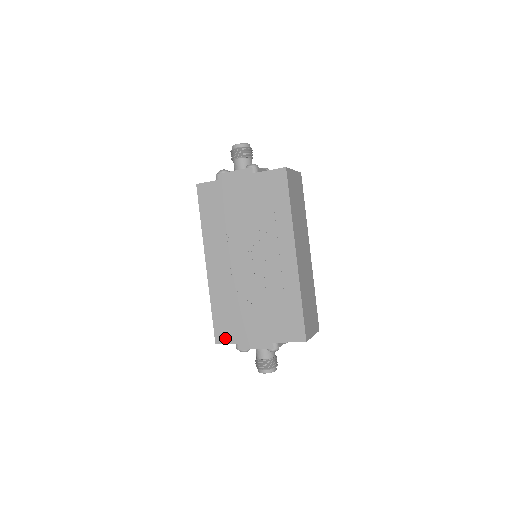
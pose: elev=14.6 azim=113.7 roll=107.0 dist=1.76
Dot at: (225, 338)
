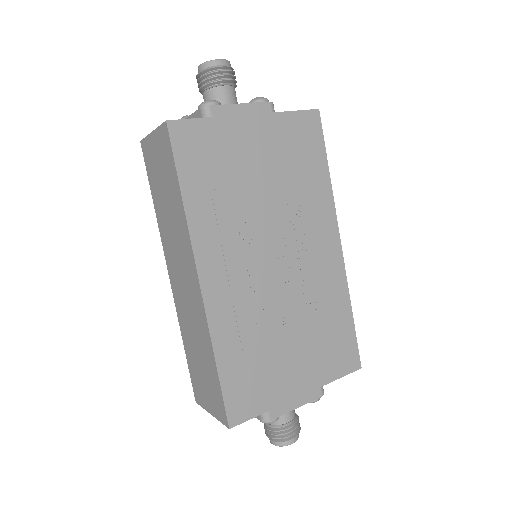
Dot at: (246, 410)
